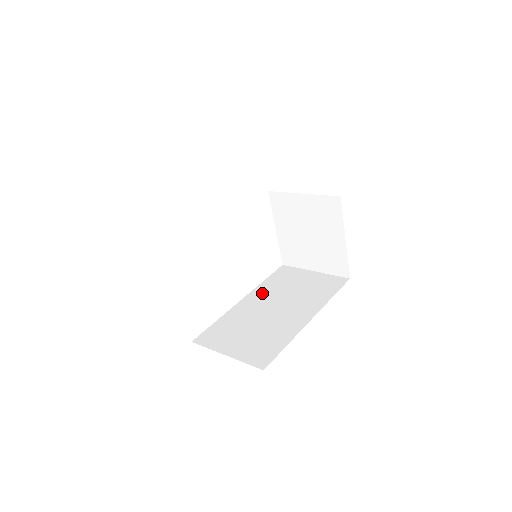
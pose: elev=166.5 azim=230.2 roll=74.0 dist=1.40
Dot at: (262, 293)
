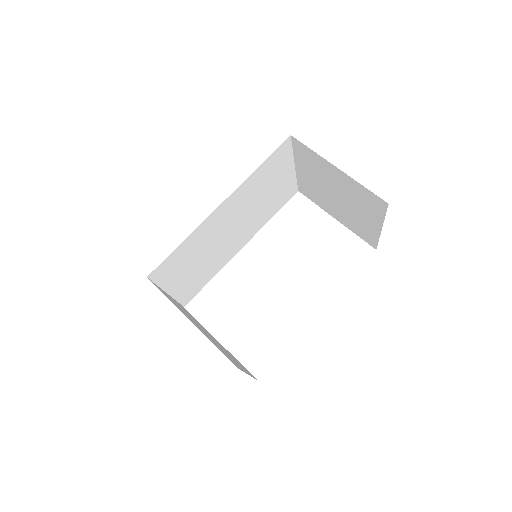
Dot at: occluded
